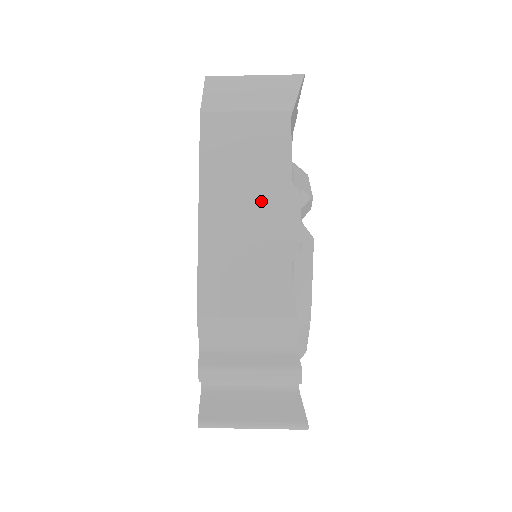
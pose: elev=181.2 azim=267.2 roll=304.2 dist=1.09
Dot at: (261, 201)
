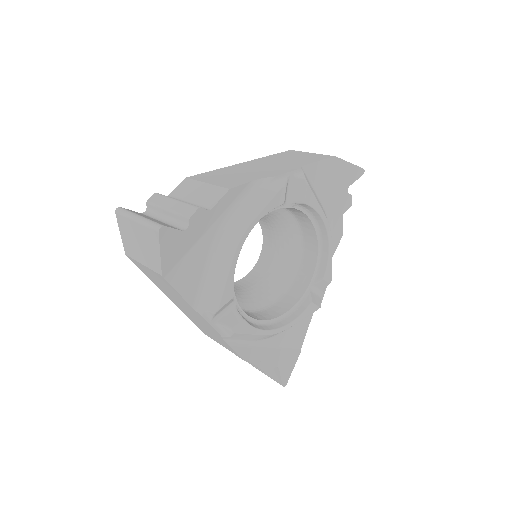
Dot at: (189, 309)
